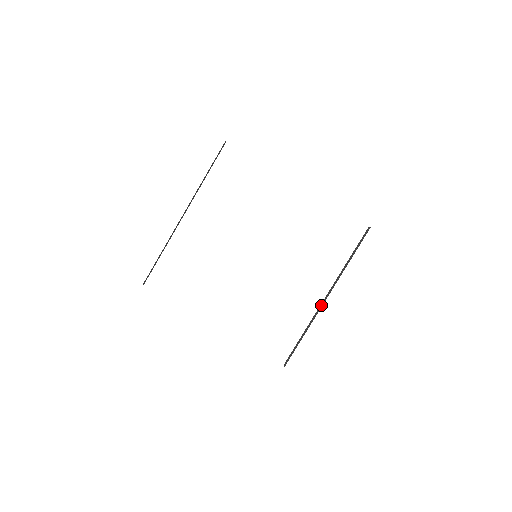
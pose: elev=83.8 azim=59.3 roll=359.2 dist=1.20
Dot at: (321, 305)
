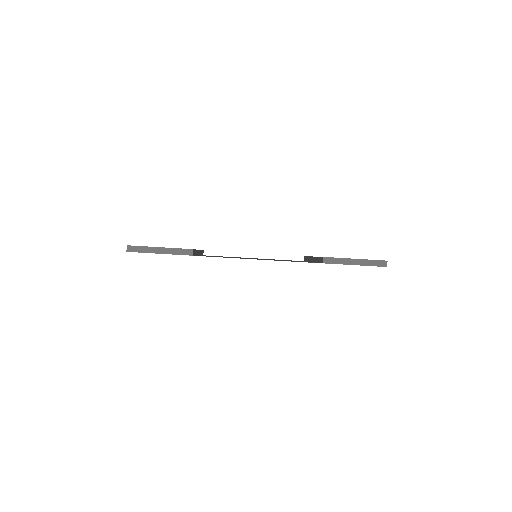
Dot at: (311, 259)
